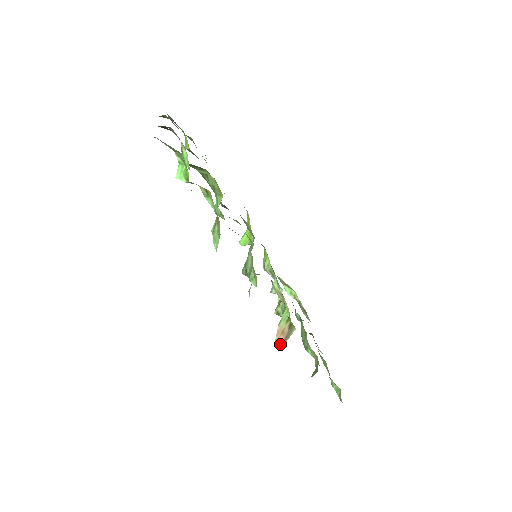
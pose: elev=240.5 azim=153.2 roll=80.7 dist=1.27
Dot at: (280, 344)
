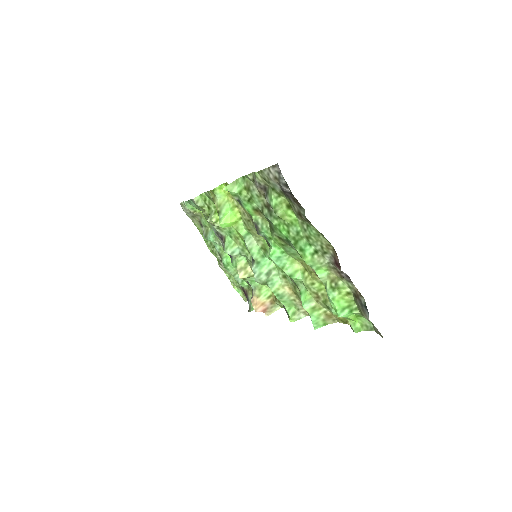
Dot at: occluded
